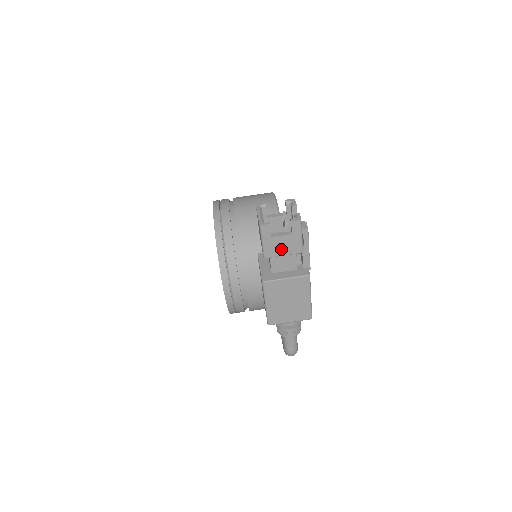
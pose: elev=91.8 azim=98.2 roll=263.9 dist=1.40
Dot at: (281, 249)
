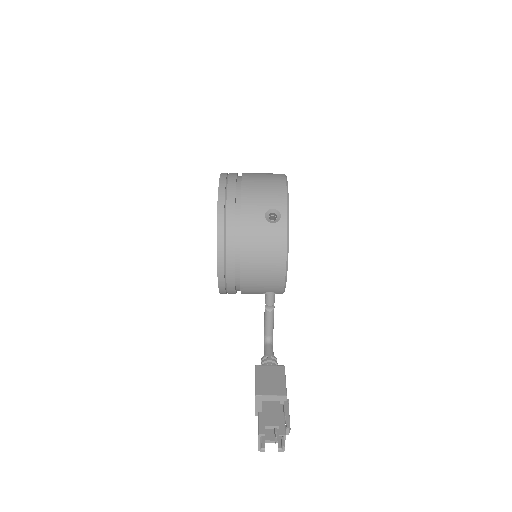
Dot at: (270, 433)
